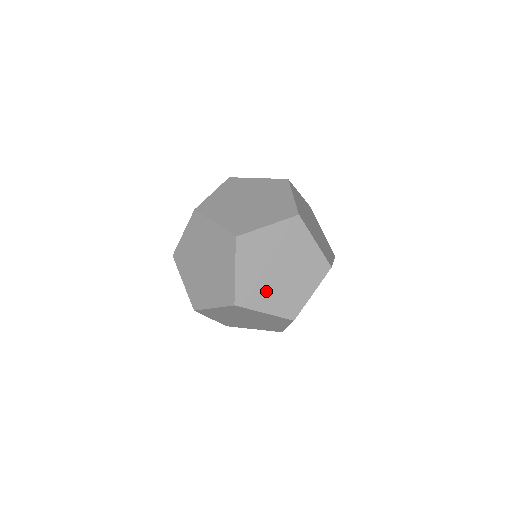
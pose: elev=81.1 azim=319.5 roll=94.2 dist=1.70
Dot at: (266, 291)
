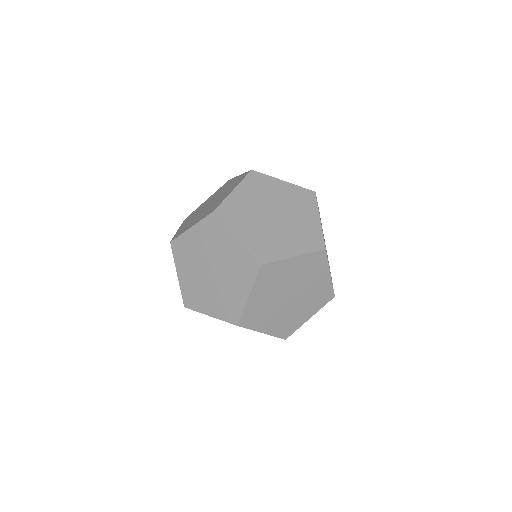
Dot at: occluded
